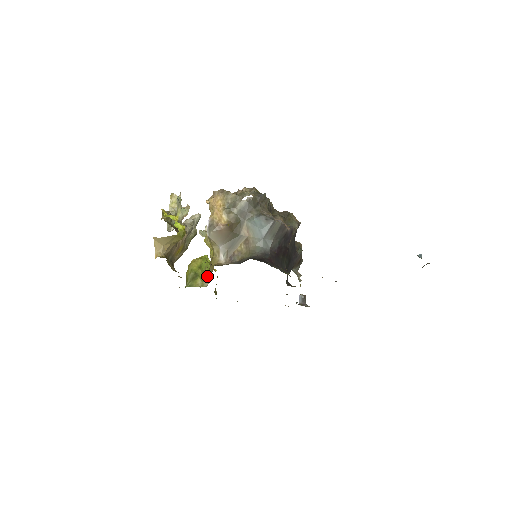
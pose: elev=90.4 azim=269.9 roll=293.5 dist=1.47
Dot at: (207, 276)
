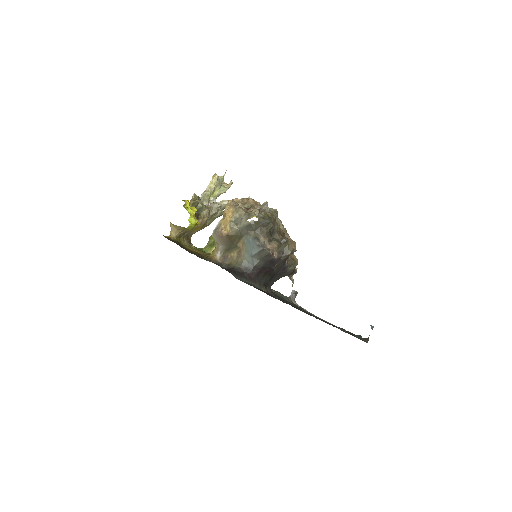
Dot at: occluded
